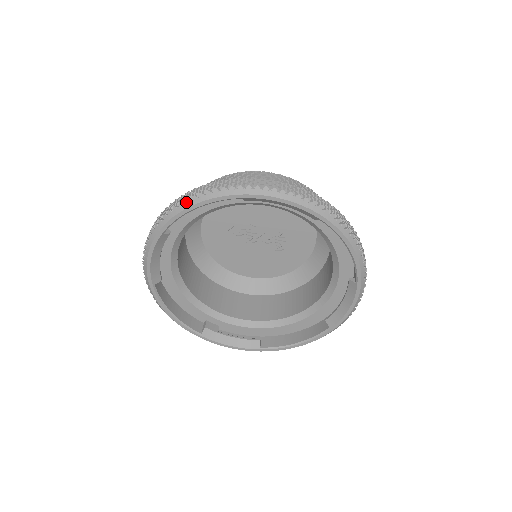
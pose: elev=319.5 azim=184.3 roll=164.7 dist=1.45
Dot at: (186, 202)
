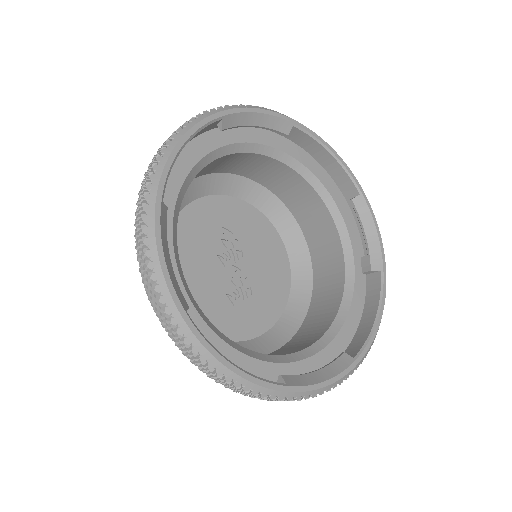
Dot at: (329, 145)
